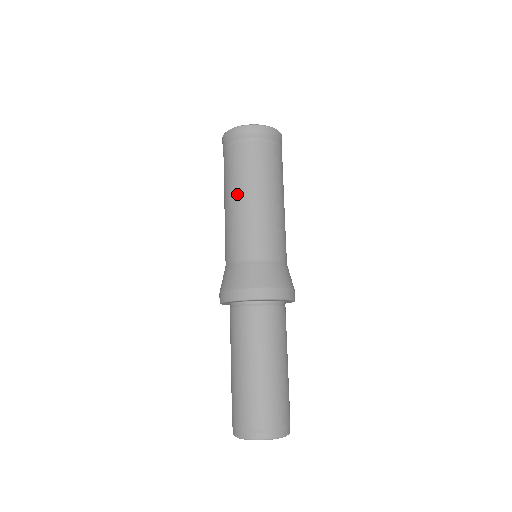
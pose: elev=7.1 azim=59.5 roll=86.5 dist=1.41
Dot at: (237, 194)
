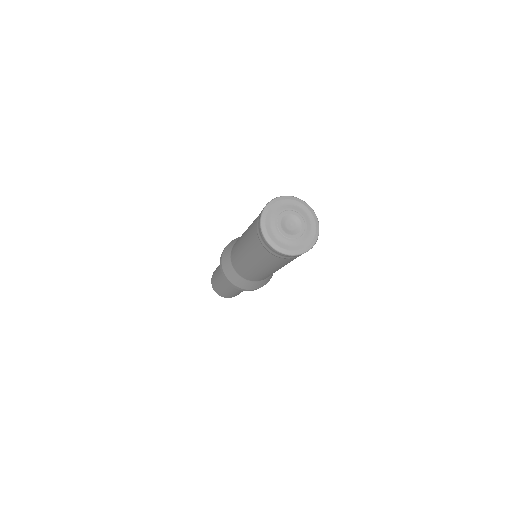
Dot at: (254, 264)
